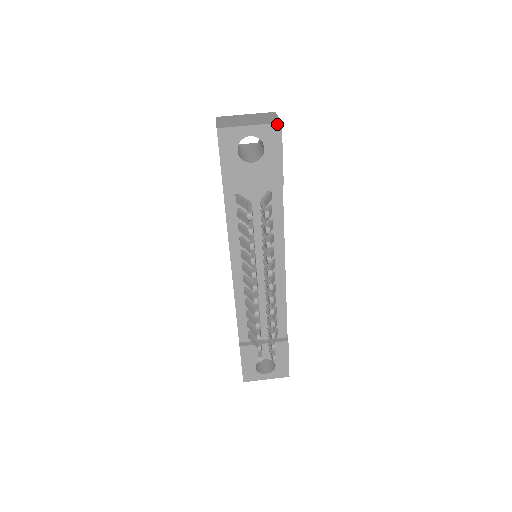
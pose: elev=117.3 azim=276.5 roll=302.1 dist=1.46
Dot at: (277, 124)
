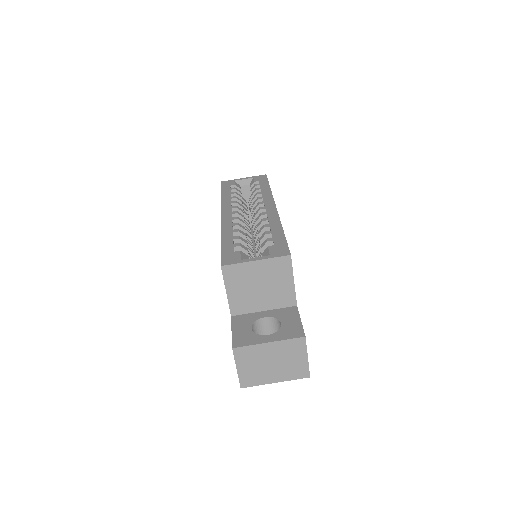
Dot at: (305, 377)
